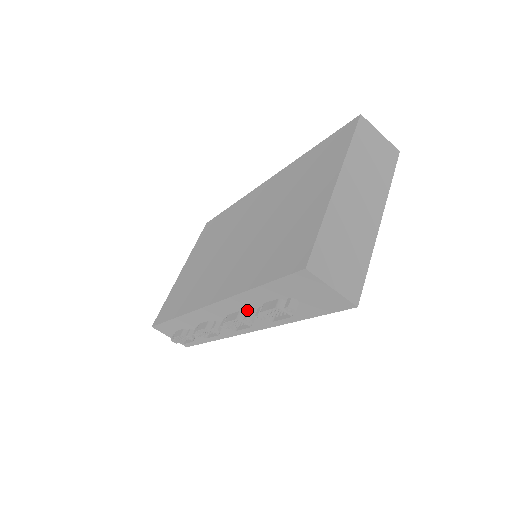
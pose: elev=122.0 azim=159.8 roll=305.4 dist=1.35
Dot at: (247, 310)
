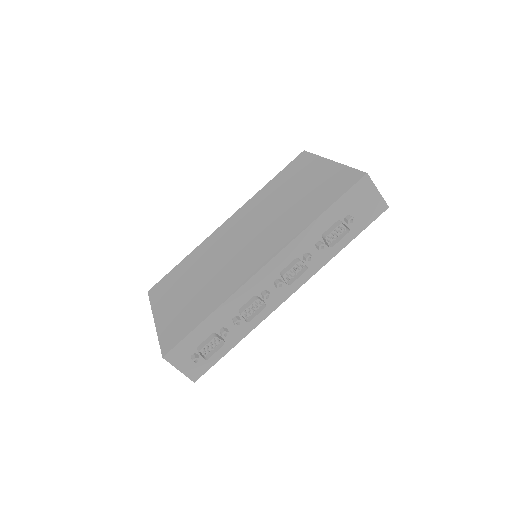
Dot at: (303, 253)
